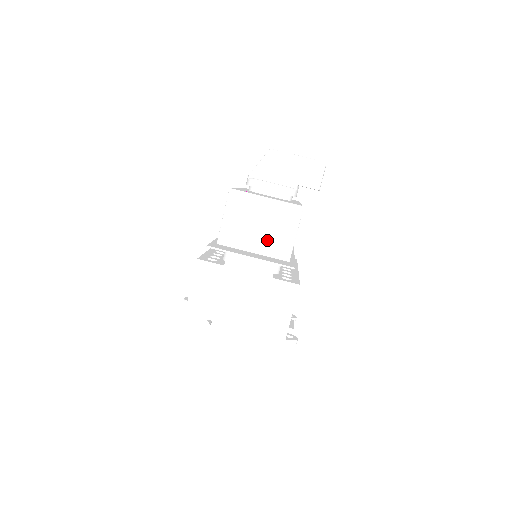
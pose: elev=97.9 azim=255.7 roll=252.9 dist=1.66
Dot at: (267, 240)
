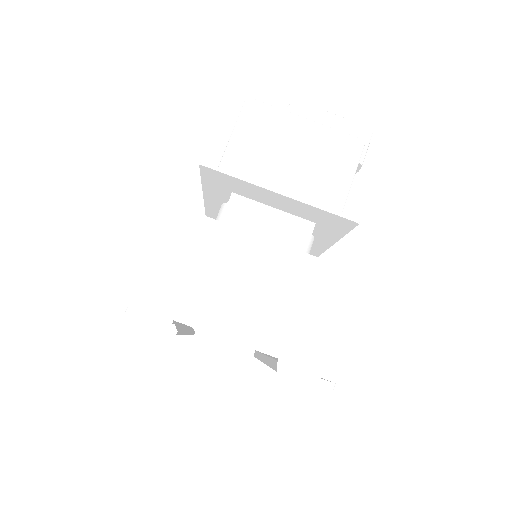
Dot at: (302, 186)
